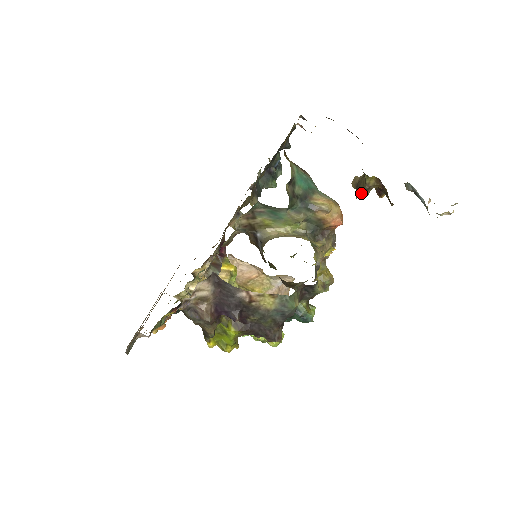
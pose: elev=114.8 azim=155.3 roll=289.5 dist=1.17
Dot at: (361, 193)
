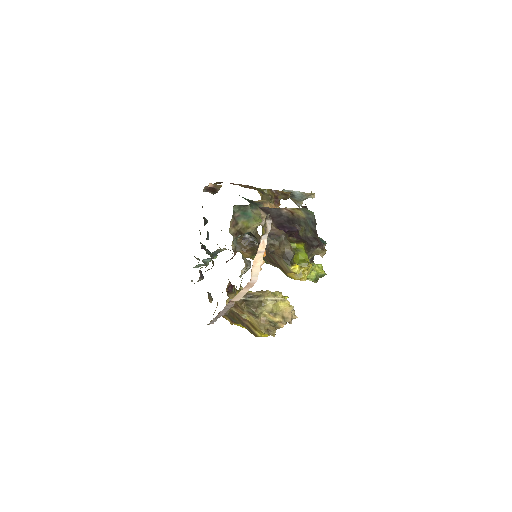
Dot at: occluded
